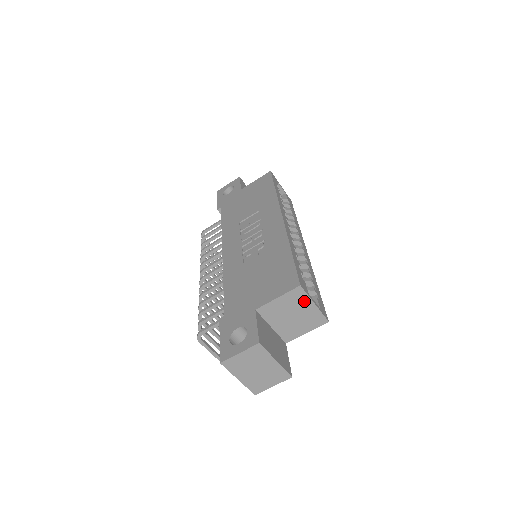
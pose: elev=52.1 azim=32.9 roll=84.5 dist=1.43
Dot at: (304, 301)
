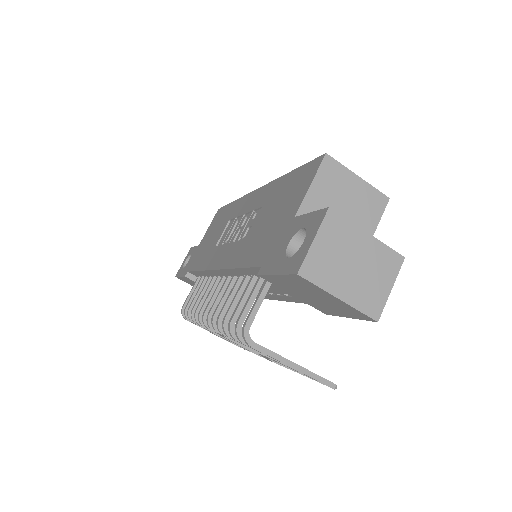
Dot at: (344, 177)
